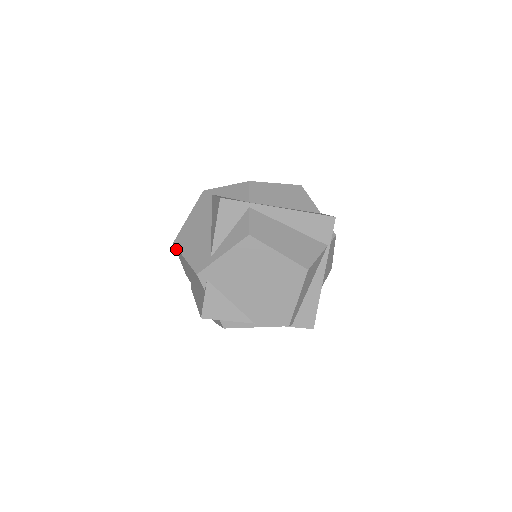
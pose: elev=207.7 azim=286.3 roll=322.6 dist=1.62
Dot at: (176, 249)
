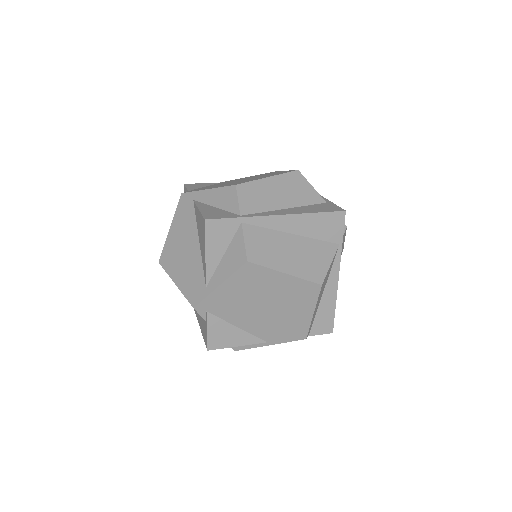
Dot at: occluded
